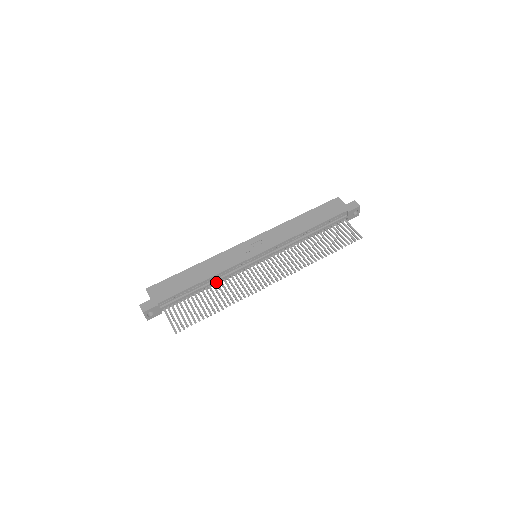
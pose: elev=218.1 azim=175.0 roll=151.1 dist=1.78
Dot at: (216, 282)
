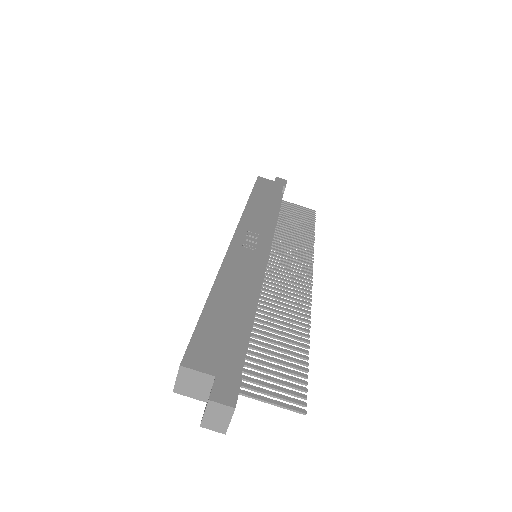
Dot at: occluded
